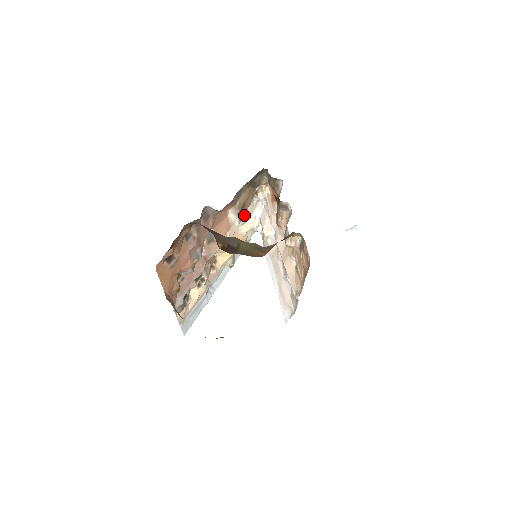
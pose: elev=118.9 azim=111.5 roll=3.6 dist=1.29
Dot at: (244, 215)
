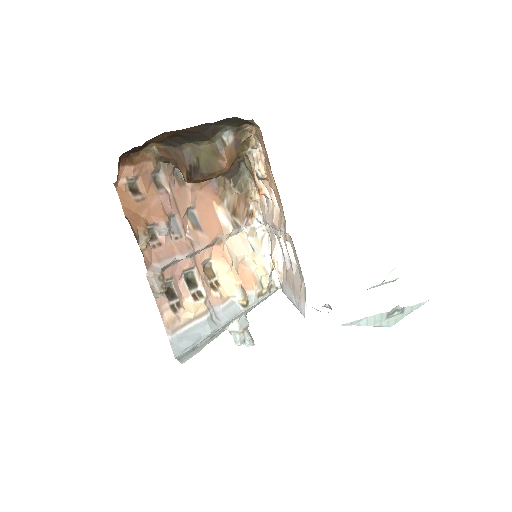
Dot at: (239, 226)
